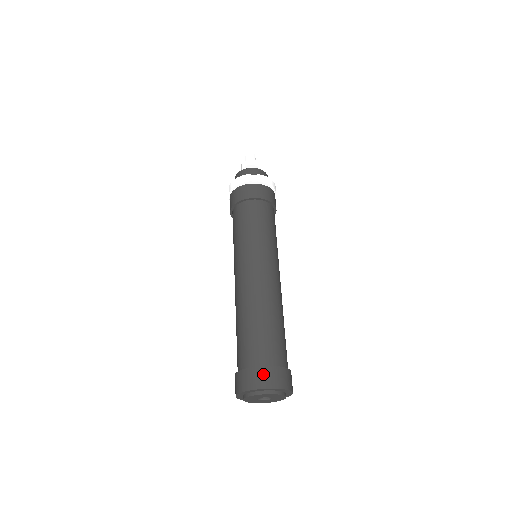
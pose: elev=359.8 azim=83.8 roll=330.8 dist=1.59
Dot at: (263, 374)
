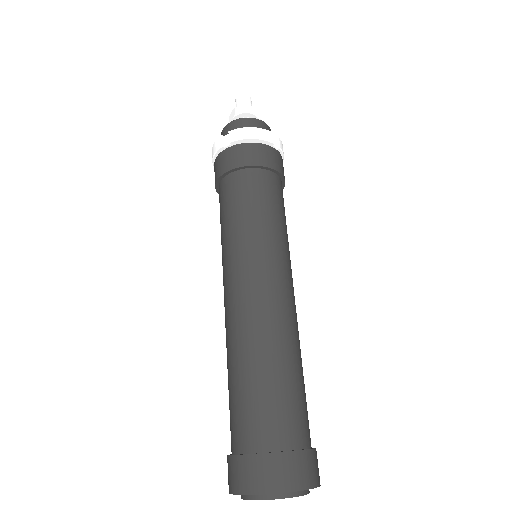
Dot at: (241, 469)
